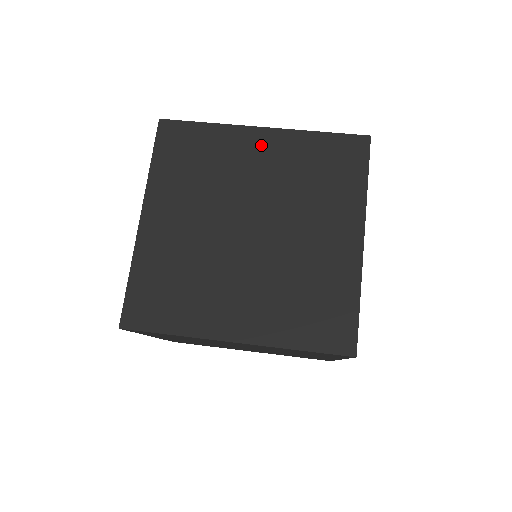
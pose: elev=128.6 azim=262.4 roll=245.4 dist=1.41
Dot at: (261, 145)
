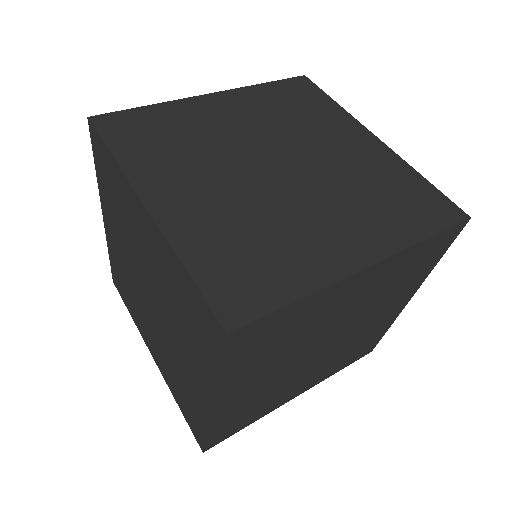
Dot at: (221, 105)
